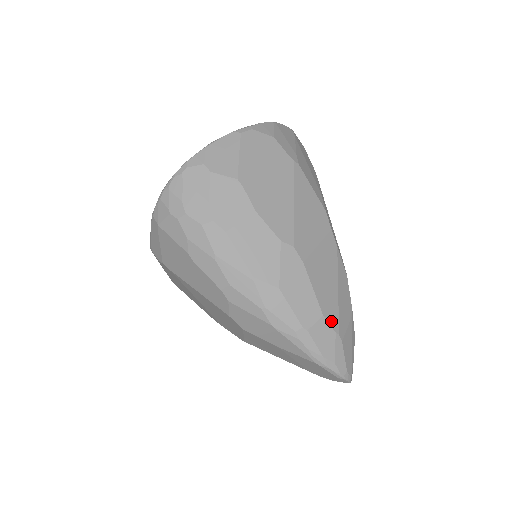
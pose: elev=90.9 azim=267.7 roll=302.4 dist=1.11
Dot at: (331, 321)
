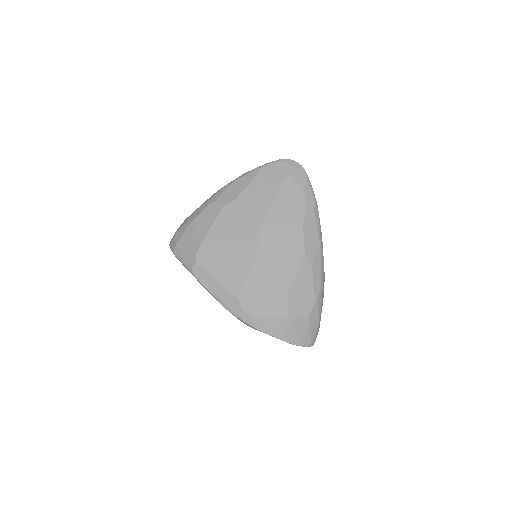
Dot at: occluded
